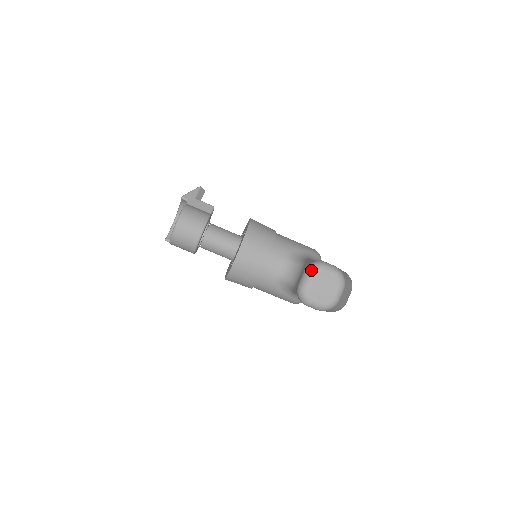
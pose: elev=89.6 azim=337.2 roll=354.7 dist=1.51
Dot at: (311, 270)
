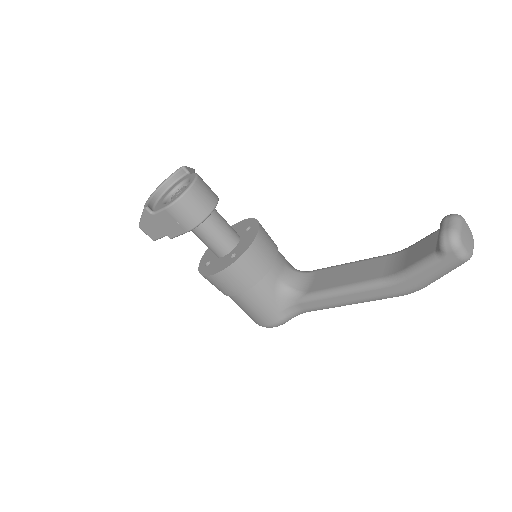
Dot at: (459, 217)
